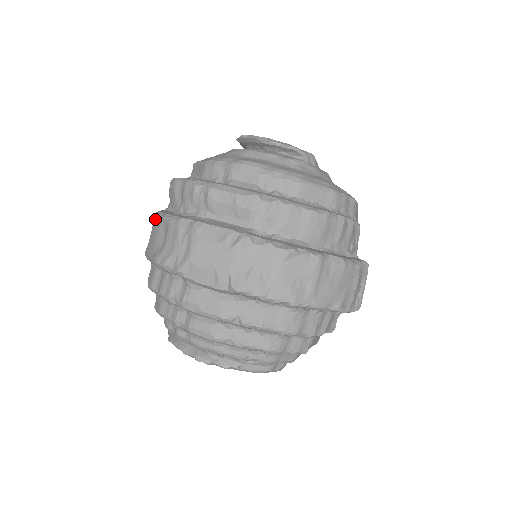
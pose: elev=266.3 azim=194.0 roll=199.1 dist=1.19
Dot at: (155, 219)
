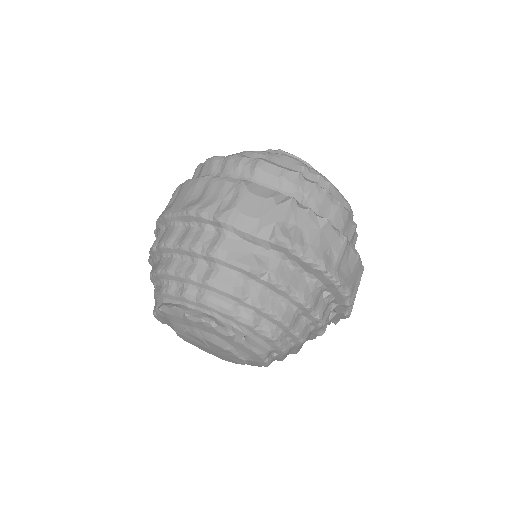
Dot at: (186, 183)
